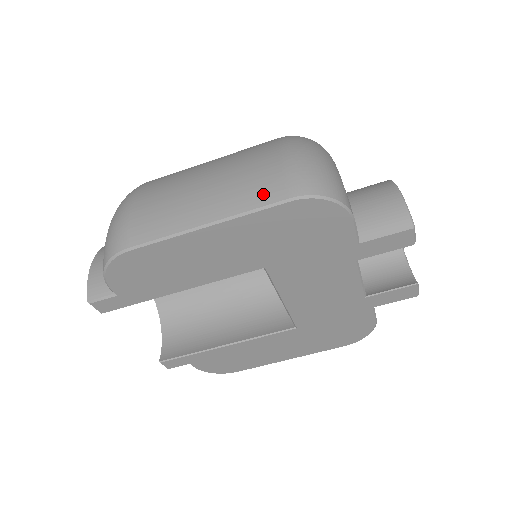
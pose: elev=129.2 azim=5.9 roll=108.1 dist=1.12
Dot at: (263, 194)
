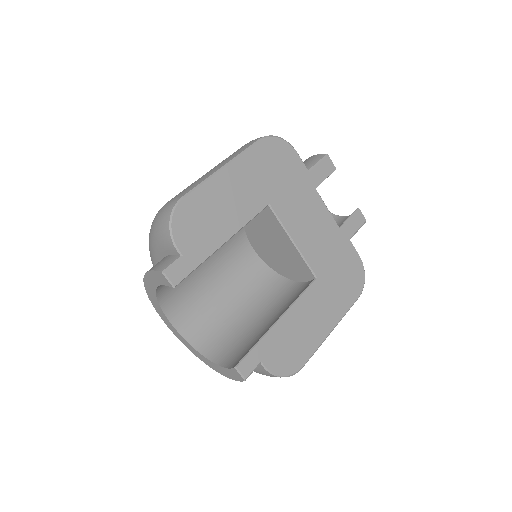
Dot at: (244, 148)
